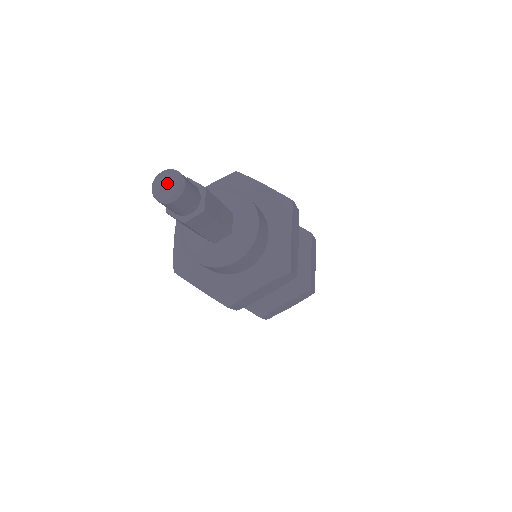
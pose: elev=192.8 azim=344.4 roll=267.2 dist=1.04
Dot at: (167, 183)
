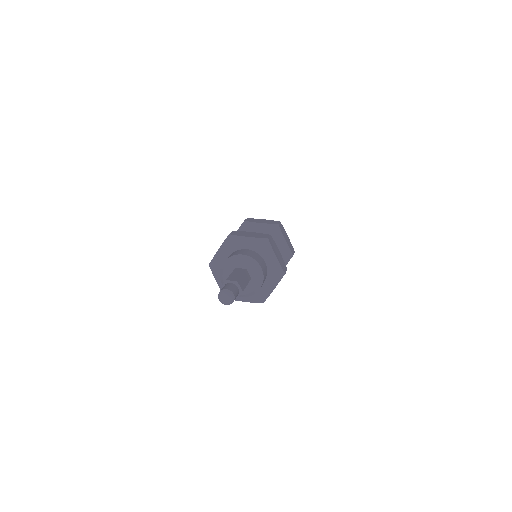
Dot at: (226, 297)
